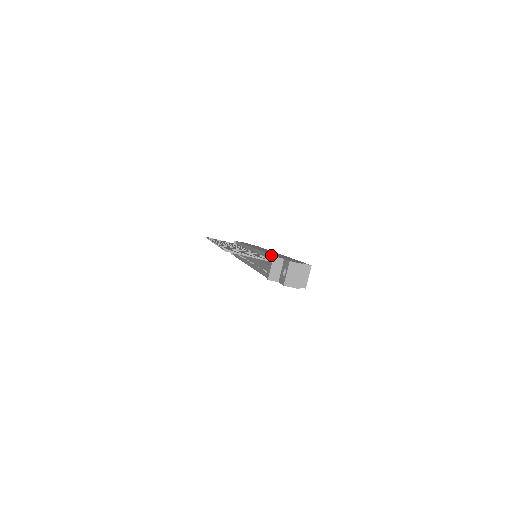
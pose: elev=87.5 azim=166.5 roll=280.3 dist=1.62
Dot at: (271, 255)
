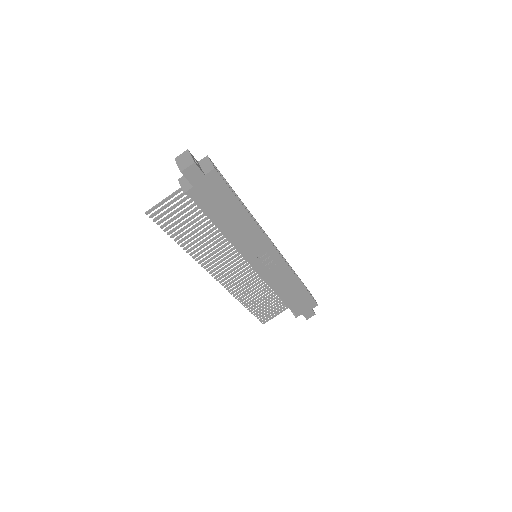
Dot at: occluded
